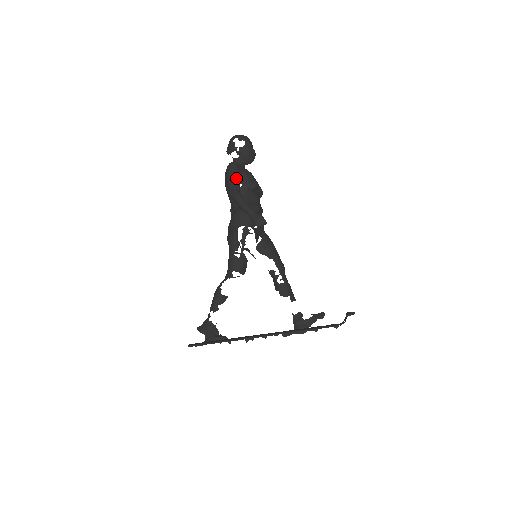
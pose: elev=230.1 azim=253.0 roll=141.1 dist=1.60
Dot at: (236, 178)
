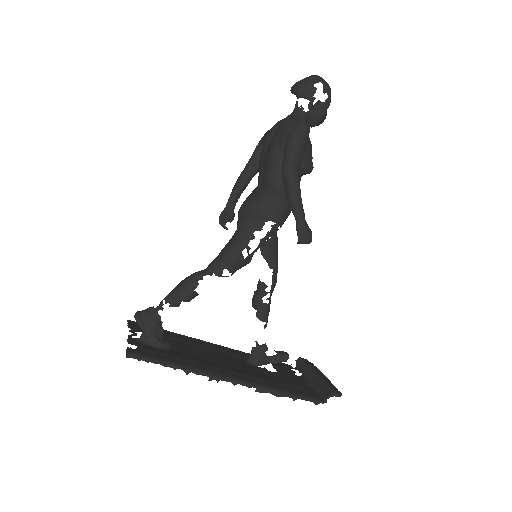
Dot at: (302, 152)
